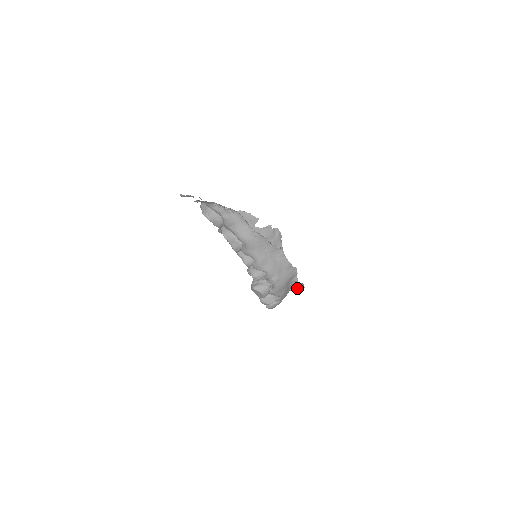
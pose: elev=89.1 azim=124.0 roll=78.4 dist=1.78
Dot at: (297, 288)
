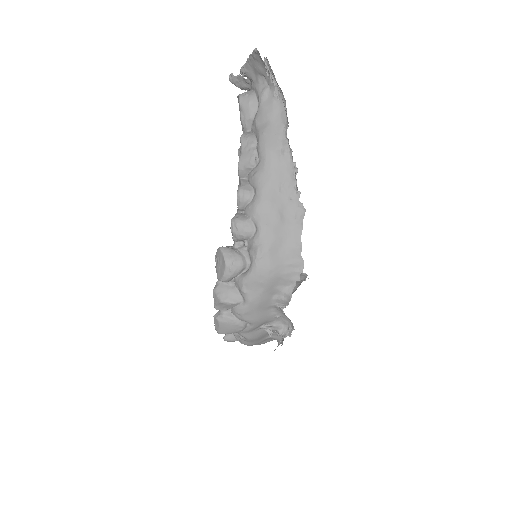
Dot at: (279, 330)
